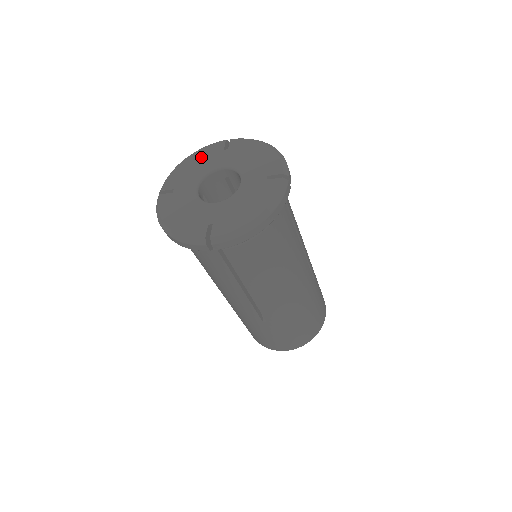
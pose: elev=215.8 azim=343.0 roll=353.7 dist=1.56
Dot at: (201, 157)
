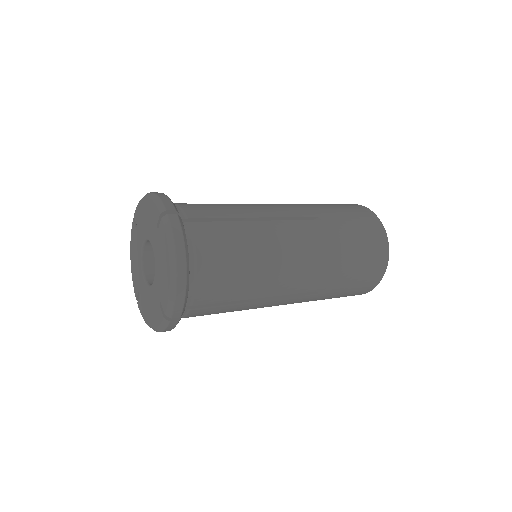
Dot at: (149, 212)
